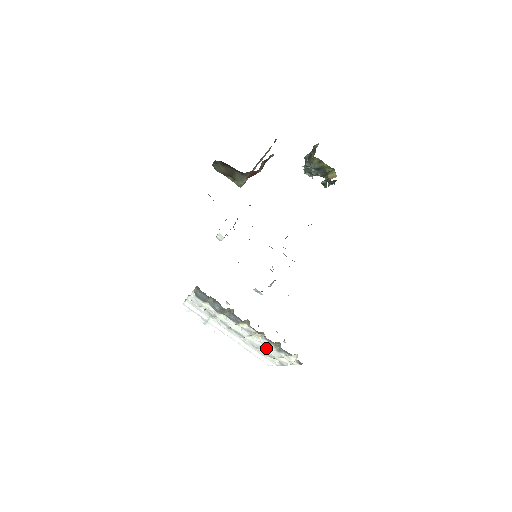
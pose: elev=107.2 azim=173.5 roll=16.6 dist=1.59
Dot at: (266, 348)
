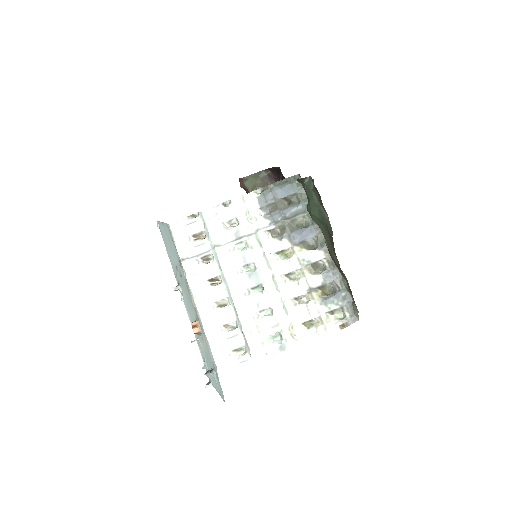
Dot at: (291, 304)
